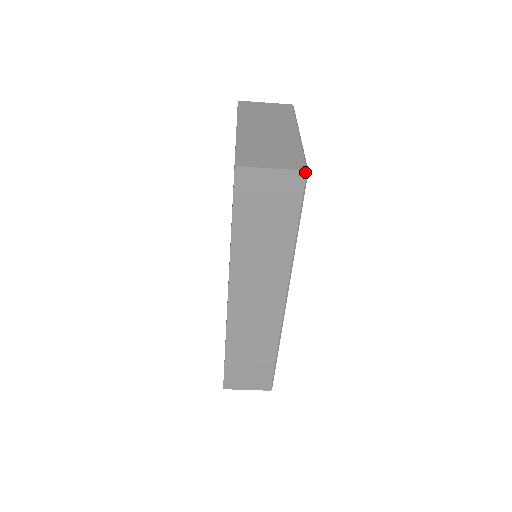
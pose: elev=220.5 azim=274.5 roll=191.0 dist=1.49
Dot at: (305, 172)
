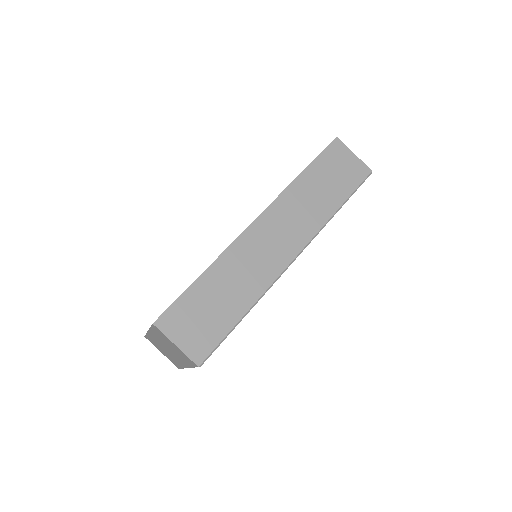
Dot at: (371, 171)
